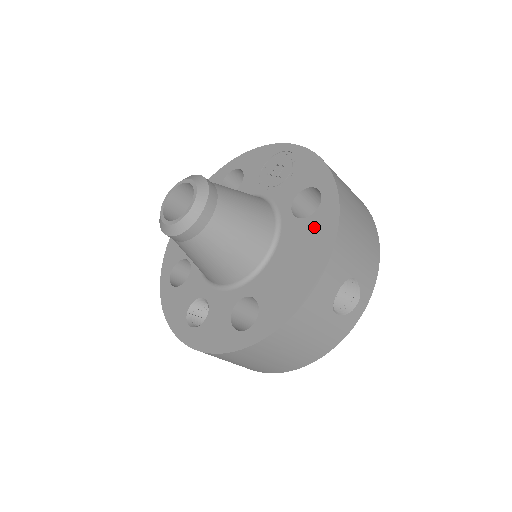
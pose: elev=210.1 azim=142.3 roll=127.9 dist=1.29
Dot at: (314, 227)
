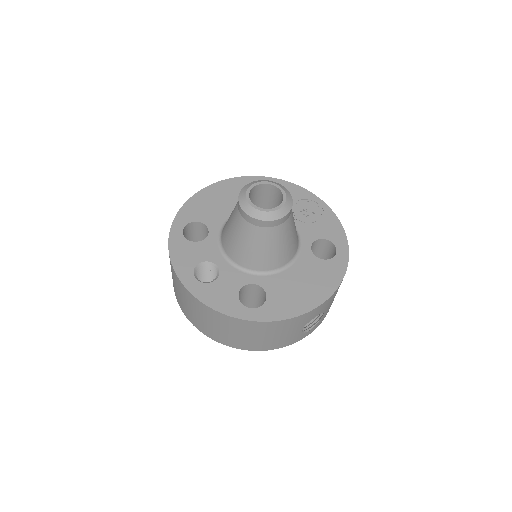
Dot at: (326, 269)
